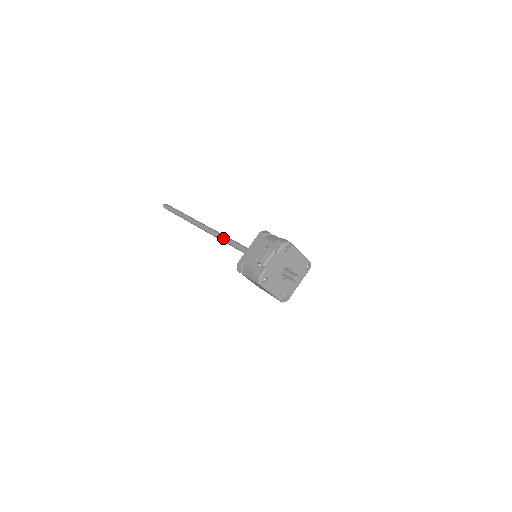
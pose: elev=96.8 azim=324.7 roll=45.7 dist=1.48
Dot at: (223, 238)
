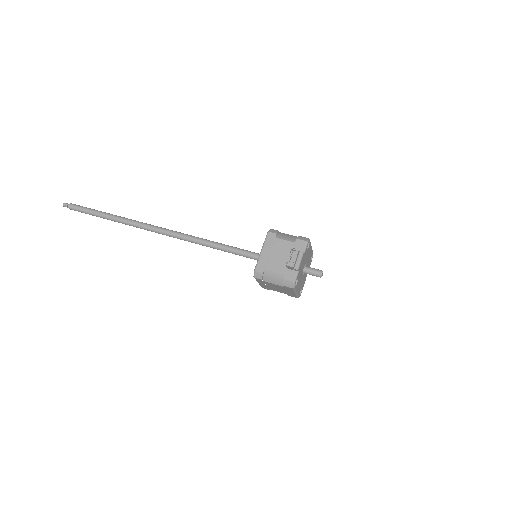
Dot at: (198, 240)
